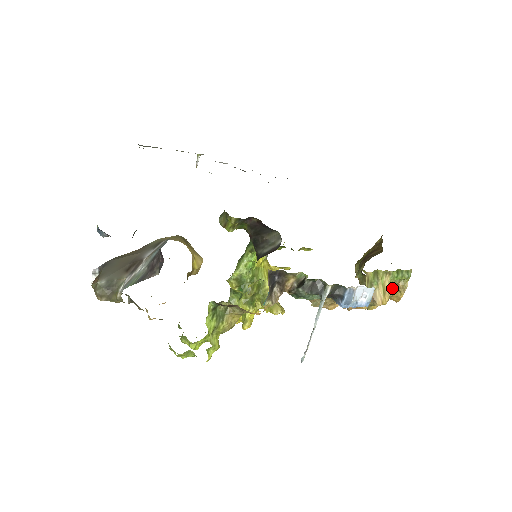
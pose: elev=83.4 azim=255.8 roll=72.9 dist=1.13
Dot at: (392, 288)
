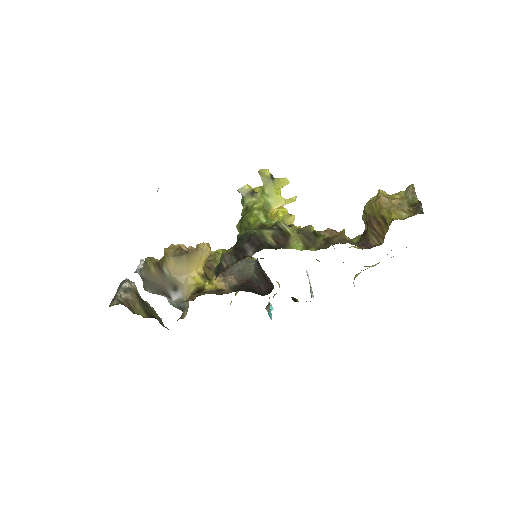
Dot at: occluded
